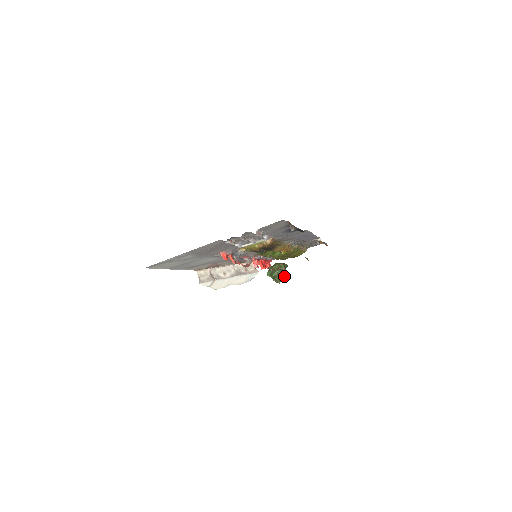
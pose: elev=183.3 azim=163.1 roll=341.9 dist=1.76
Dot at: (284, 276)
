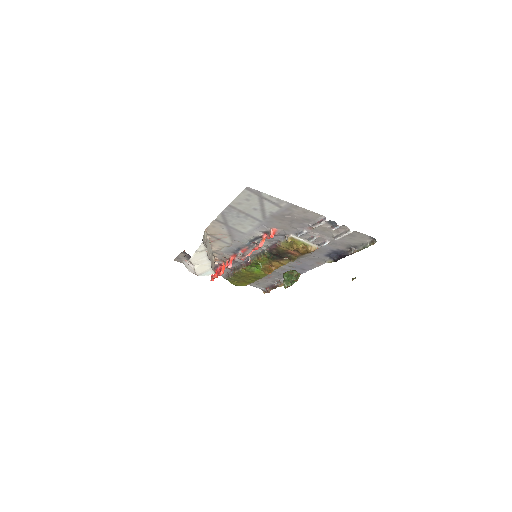
Dot at: (291, 285)
